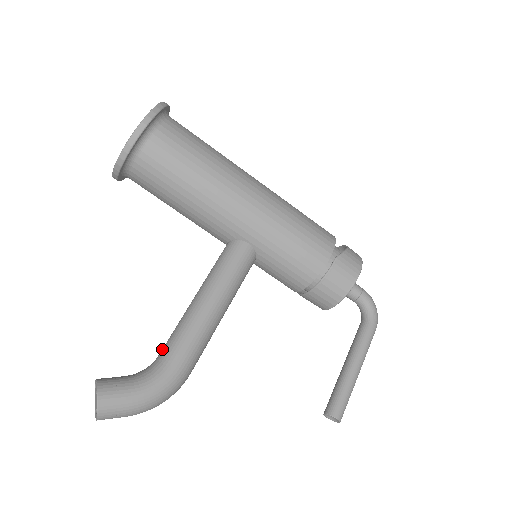
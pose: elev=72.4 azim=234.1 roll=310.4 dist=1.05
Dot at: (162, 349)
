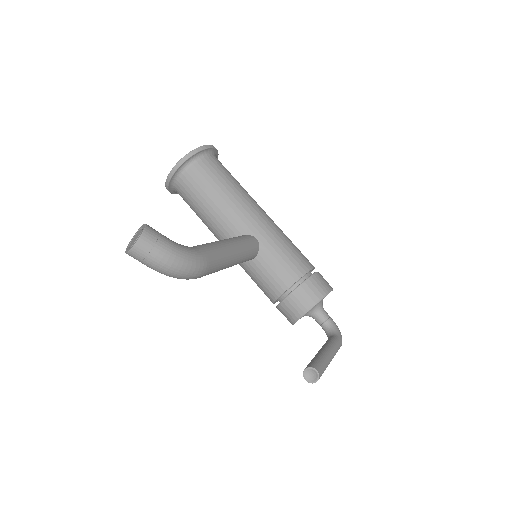
Dot at: occluded
